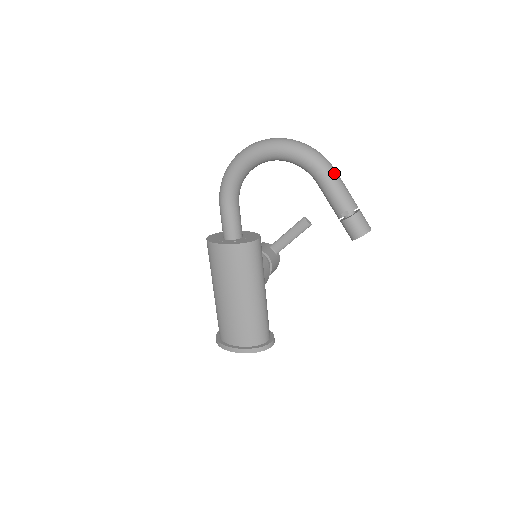
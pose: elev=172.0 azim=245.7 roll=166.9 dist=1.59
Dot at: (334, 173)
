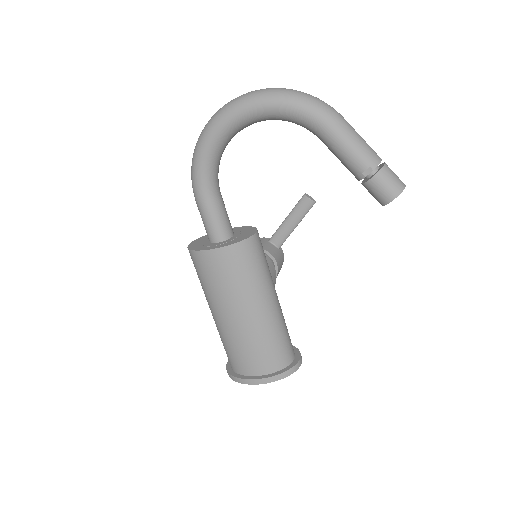
Dot at: (342, 120)
